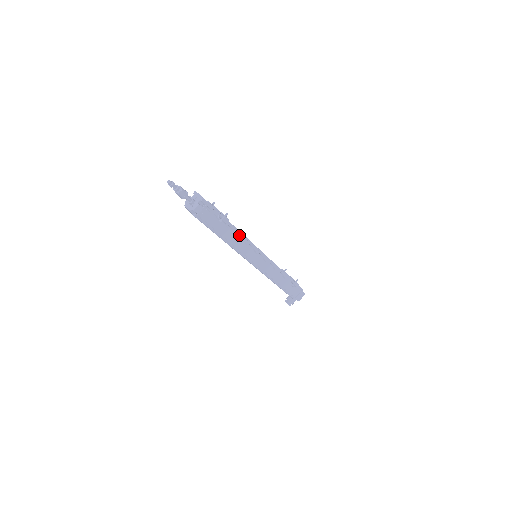
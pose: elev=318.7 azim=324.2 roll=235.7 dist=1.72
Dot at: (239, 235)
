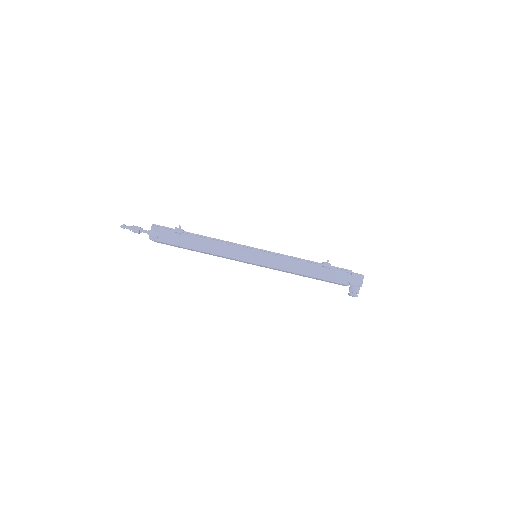
Dot at: (210, 240)
